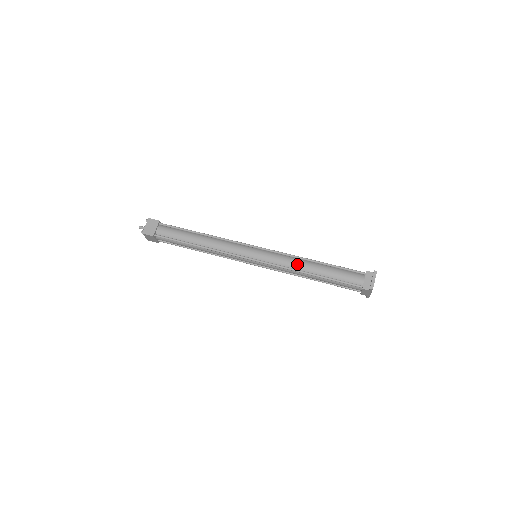
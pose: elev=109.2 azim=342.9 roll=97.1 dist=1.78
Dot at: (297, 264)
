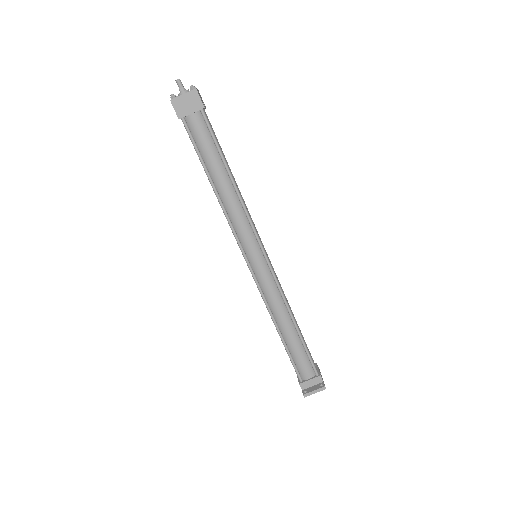
Dot at: (278, 310)
